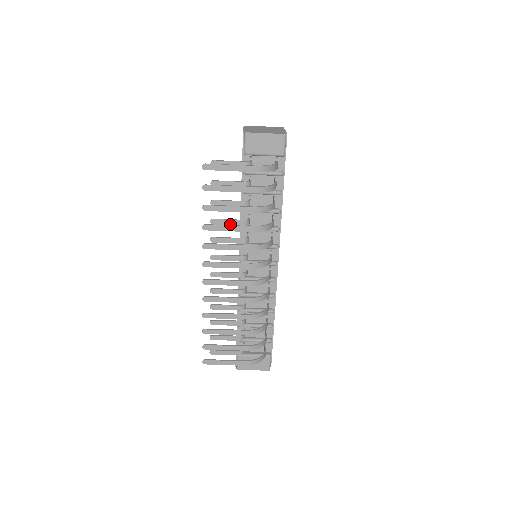
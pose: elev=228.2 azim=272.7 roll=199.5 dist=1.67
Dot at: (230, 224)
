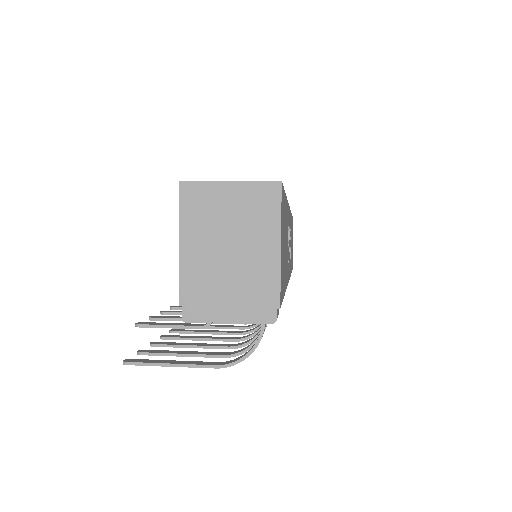
Dot at: occluded
